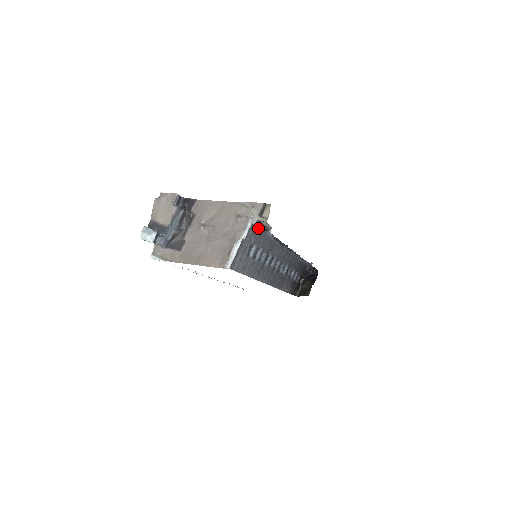
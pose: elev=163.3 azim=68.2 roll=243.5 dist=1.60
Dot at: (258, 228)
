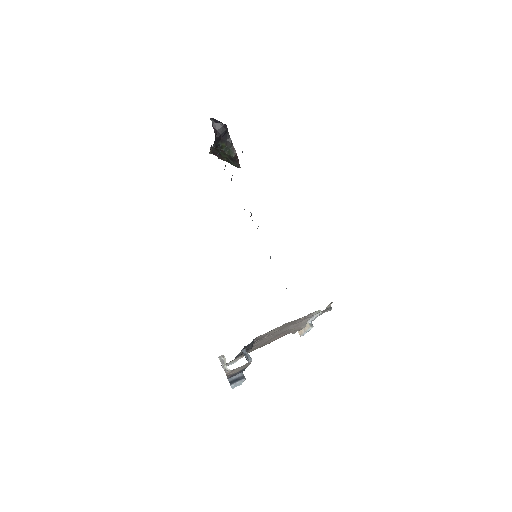
Dot at: occluded
